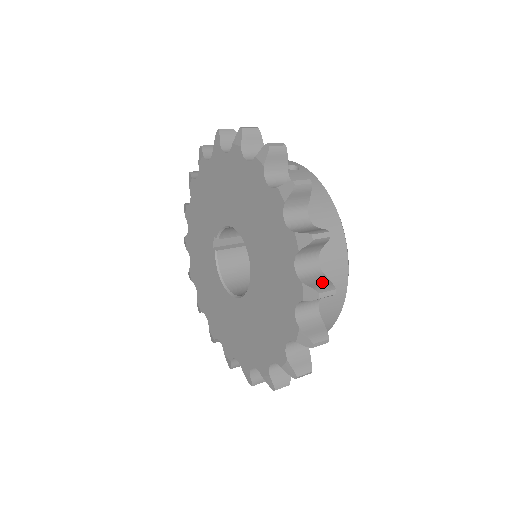
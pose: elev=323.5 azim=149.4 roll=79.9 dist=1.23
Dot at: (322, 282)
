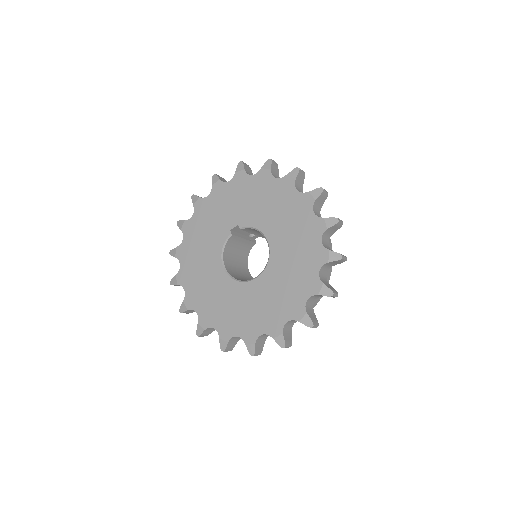
Dot at: (314, 317)
